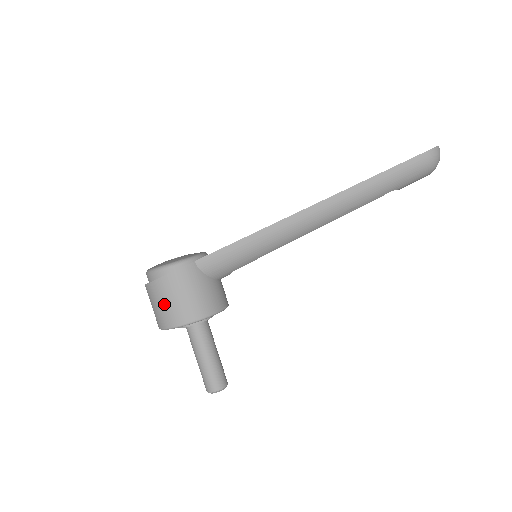
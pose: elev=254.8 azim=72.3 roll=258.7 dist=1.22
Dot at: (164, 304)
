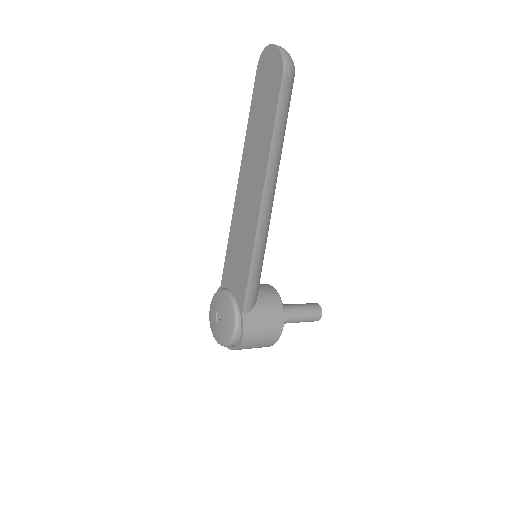
Dot at: (258, 345)
